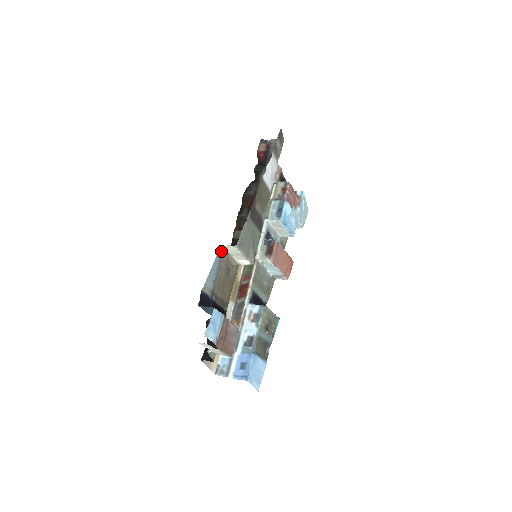
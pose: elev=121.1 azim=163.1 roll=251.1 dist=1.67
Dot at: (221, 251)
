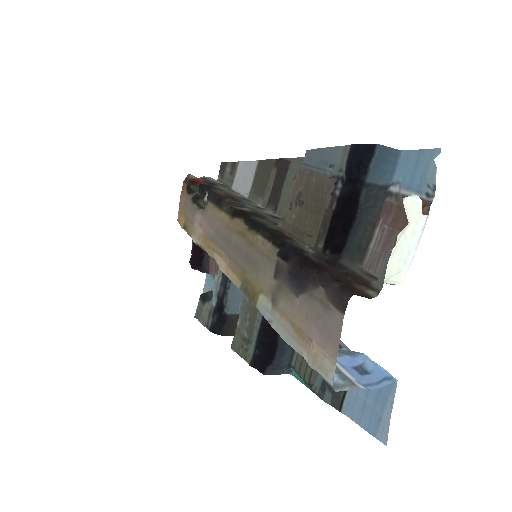
Dot at: (305, 154)
